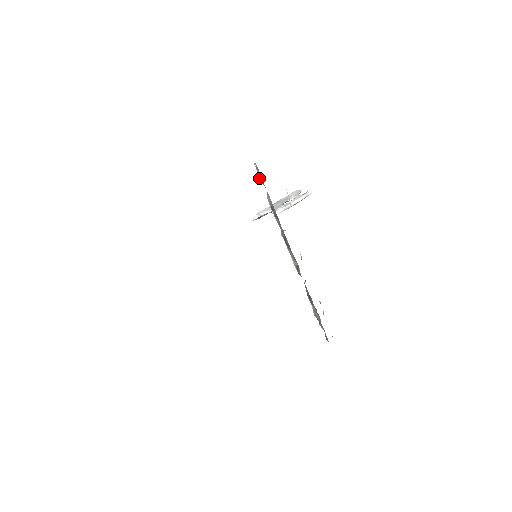
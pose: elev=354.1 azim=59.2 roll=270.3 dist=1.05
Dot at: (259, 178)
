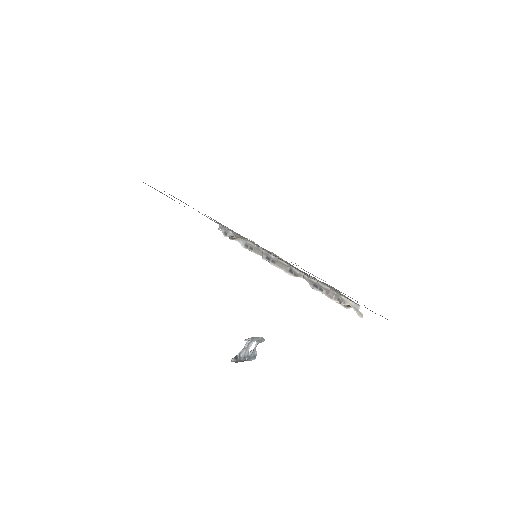
Dot at: (227, 234)
